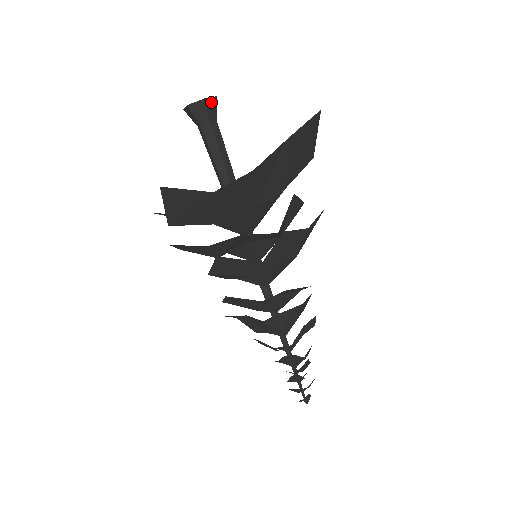
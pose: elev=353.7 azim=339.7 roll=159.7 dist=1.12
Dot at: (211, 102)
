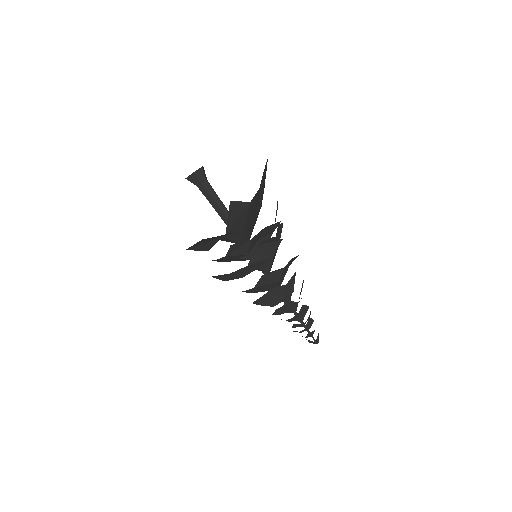
Dot at: (203, 169)
